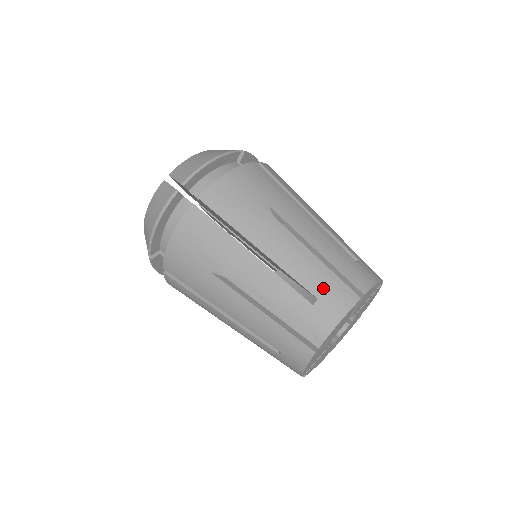
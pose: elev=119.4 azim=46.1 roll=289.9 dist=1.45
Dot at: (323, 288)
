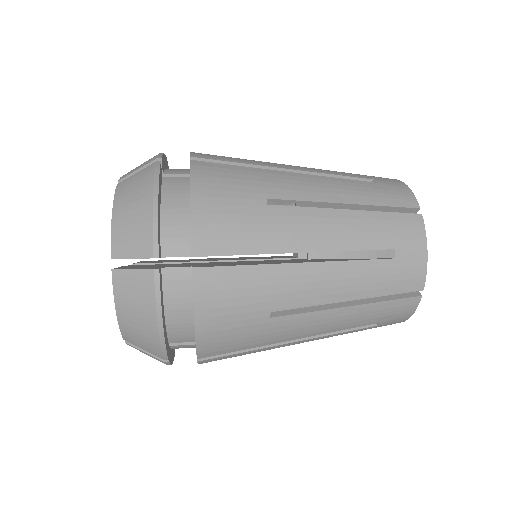
Dot at: (390, 235)
